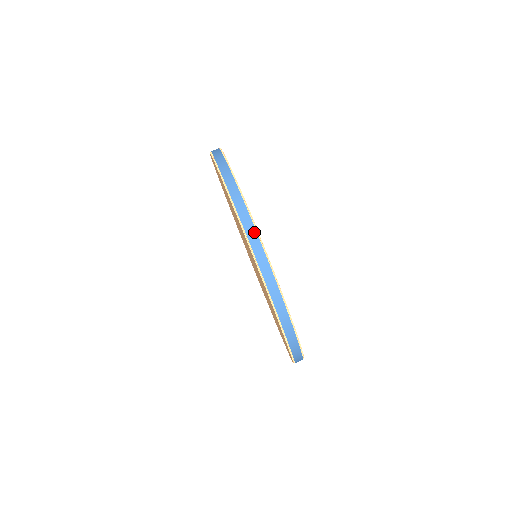
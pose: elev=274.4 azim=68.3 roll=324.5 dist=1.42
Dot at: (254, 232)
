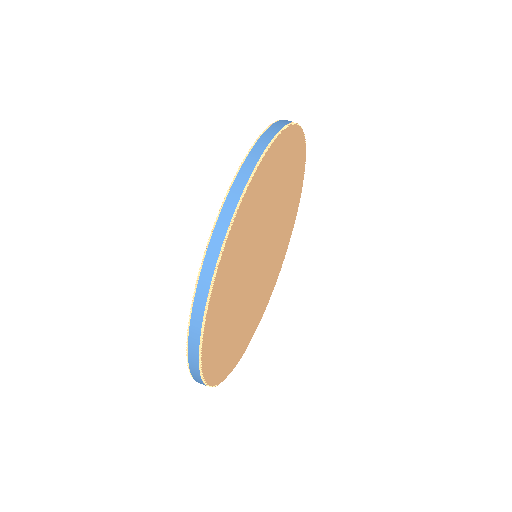
Dot at: occluded
